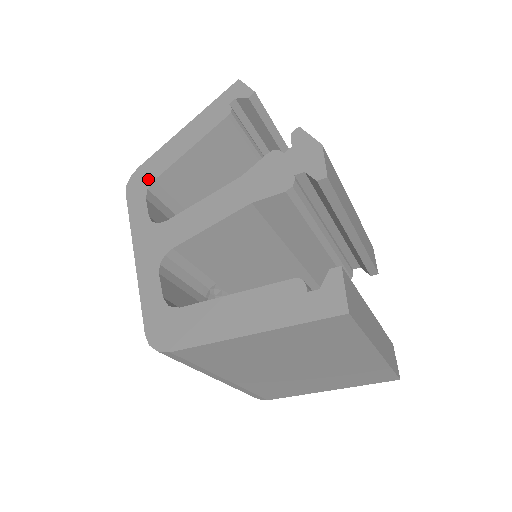
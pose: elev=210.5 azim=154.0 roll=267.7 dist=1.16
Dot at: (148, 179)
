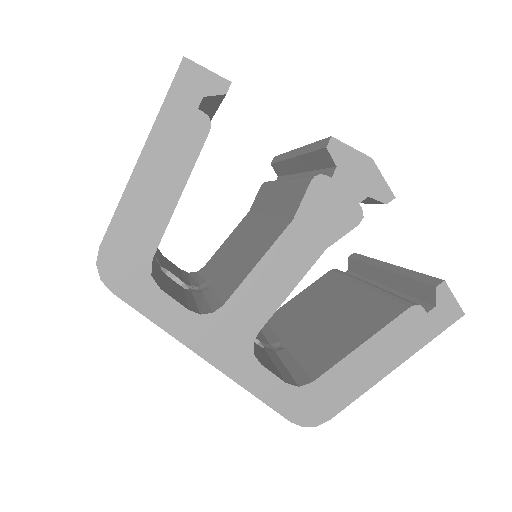
Dot at: (139, 261)
